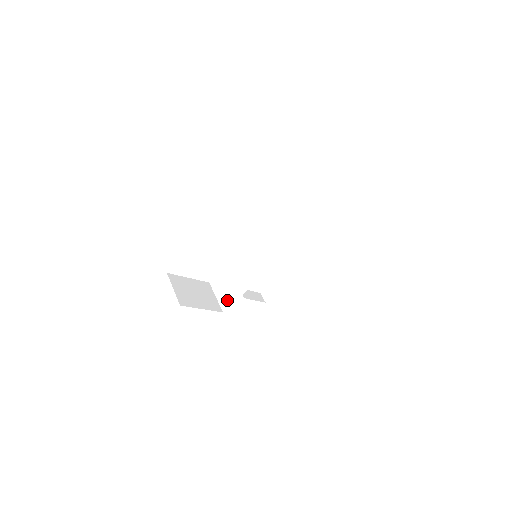
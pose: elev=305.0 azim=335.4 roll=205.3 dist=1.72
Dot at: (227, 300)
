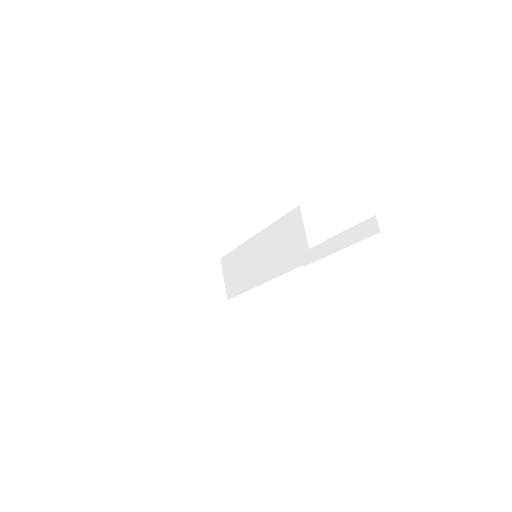
Dot at: (231, 289)
